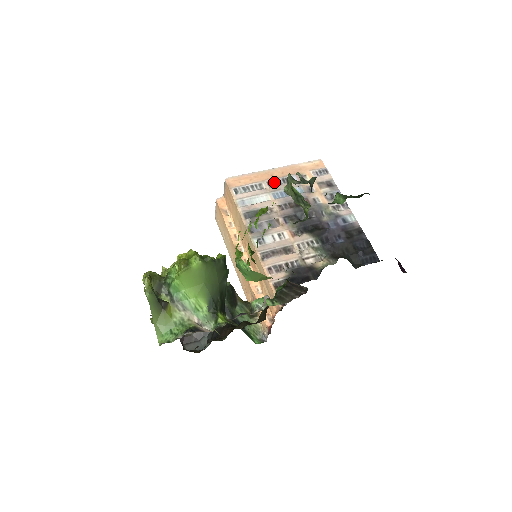
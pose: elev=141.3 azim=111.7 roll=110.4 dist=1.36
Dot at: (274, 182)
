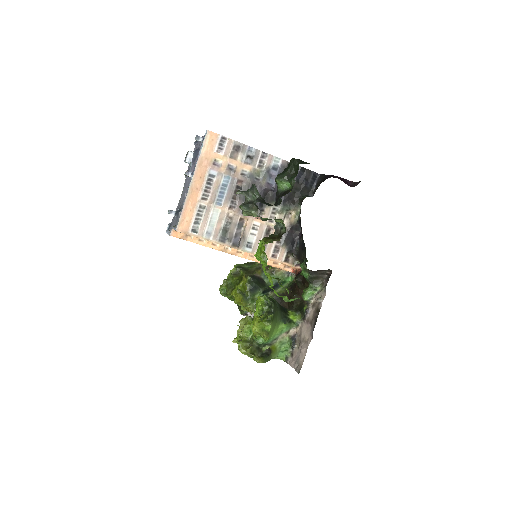
Dot at: (205, 193)
